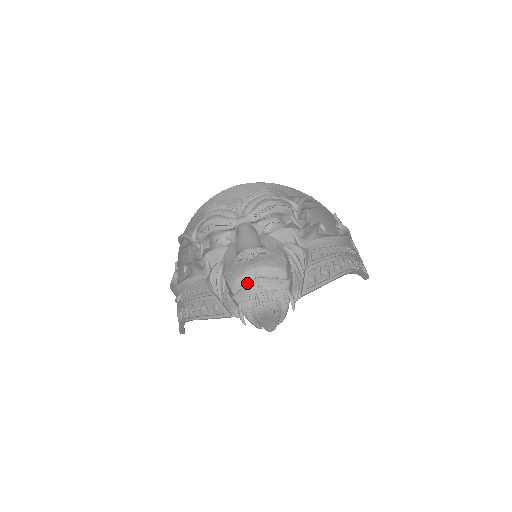
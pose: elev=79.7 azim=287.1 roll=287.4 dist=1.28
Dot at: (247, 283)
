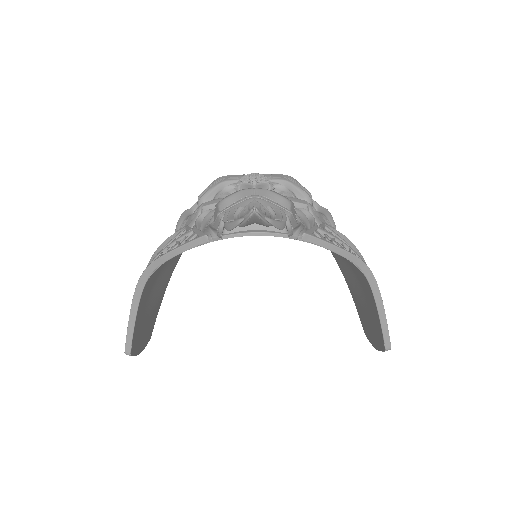
Dot at: (240, 200)
